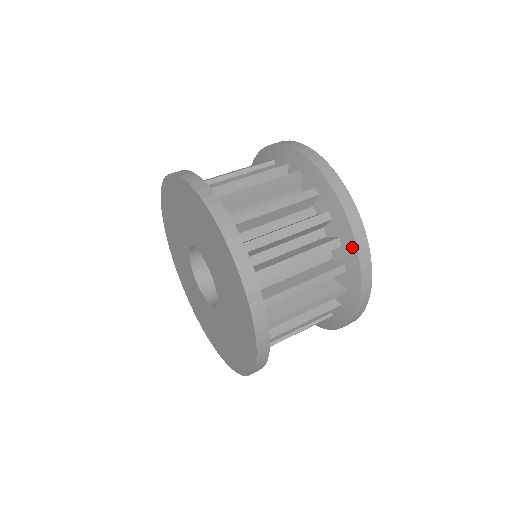
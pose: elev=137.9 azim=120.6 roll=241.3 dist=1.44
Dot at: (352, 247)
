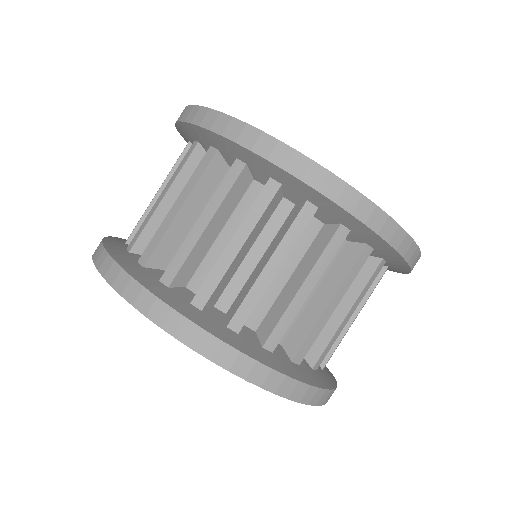
Dot at: (329, 204)
